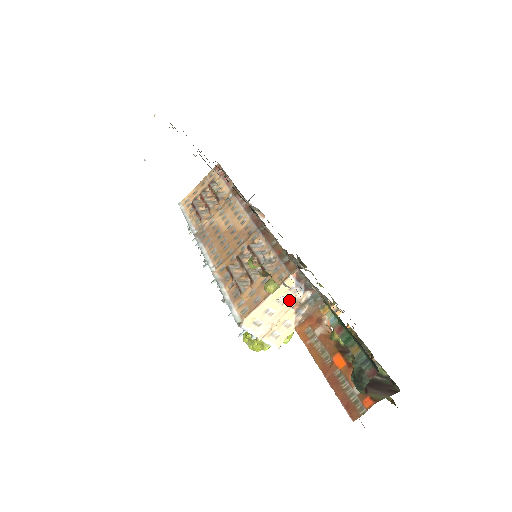
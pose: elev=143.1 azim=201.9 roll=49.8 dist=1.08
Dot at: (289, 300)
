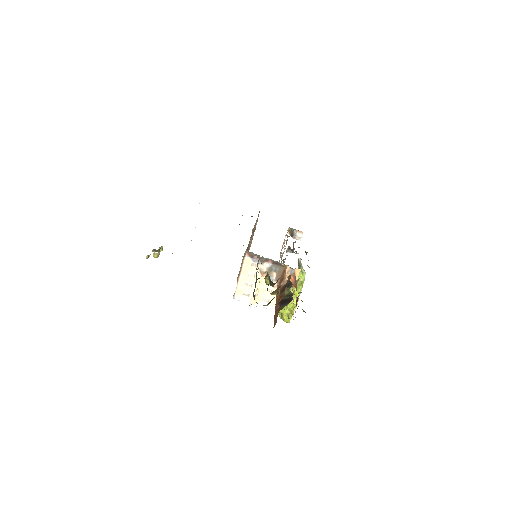
Dot at: (257, 272)
